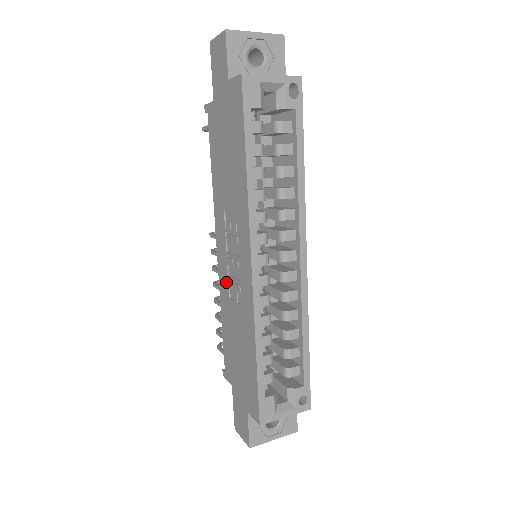
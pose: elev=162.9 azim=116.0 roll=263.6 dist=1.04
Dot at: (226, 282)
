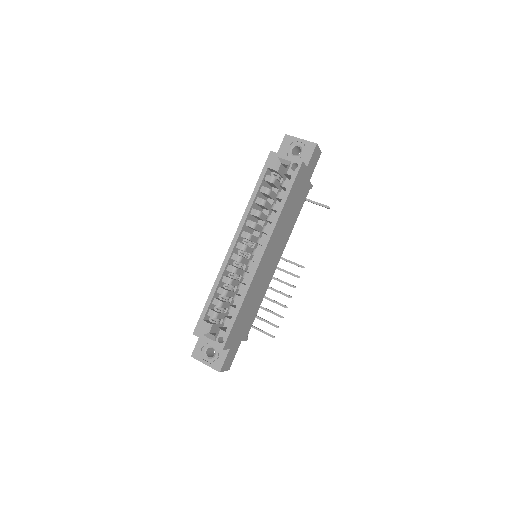
Dot at: occluded
